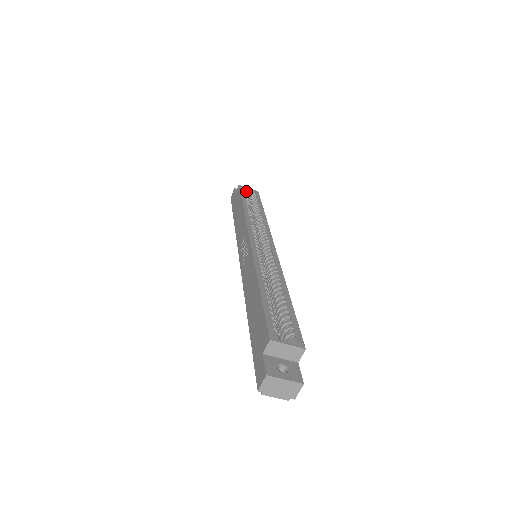
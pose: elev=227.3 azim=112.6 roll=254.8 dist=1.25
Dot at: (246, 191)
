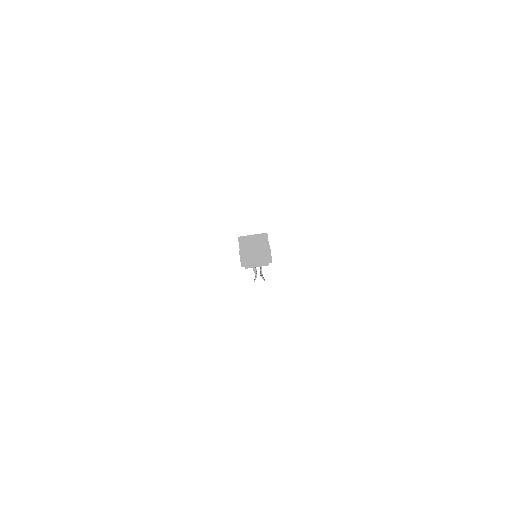
Dot at: occluded
